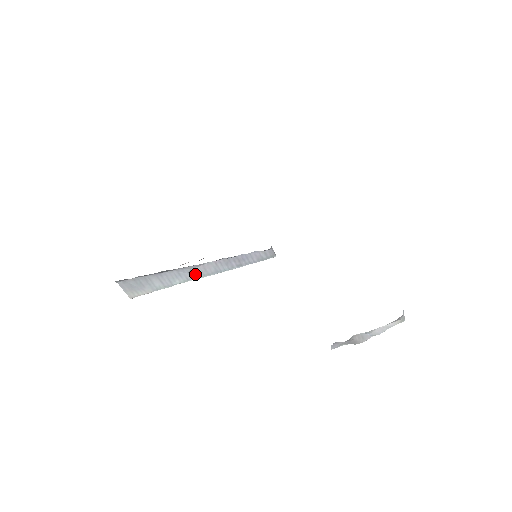
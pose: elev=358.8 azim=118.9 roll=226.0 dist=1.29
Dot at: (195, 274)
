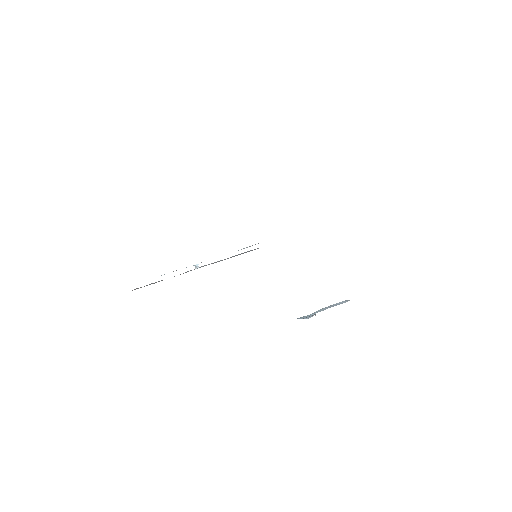
Dot at: (200, 267)
